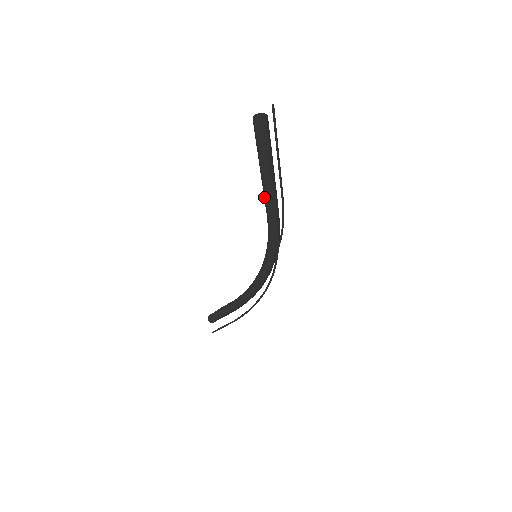
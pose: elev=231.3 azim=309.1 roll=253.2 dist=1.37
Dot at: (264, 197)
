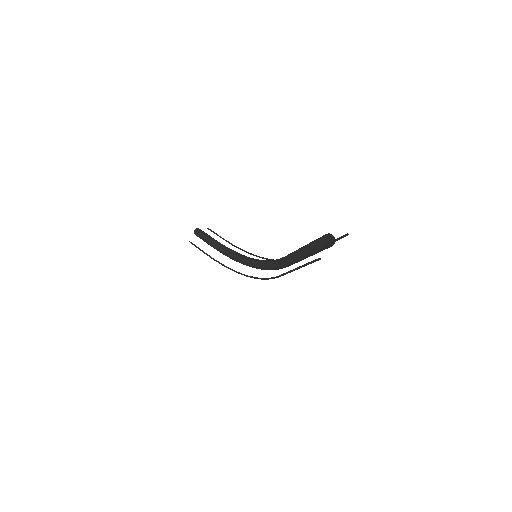
Dot at: occluded
